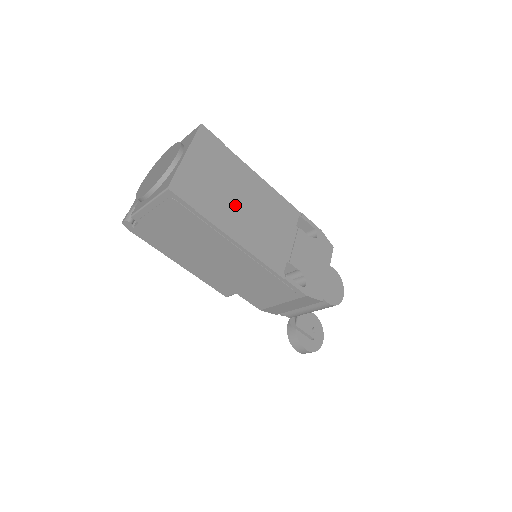
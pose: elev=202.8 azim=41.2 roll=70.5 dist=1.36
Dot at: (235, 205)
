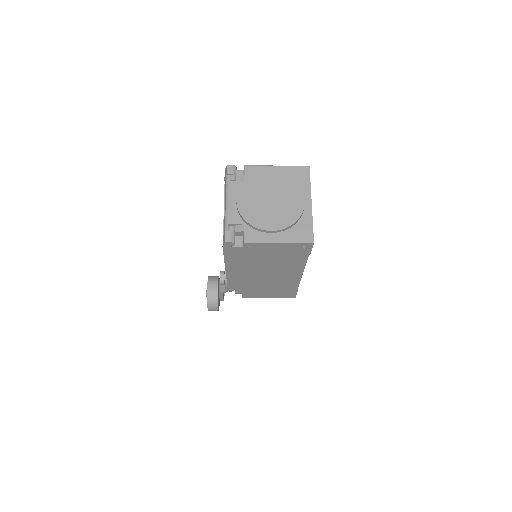
Dot at: occluded
